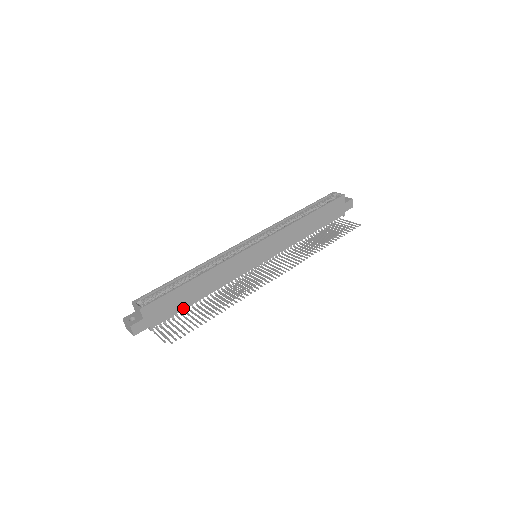
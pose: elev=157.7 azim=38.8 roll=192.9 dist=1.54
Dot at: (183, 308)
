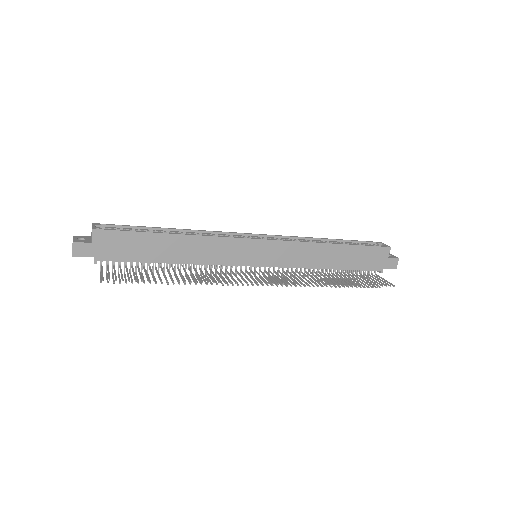
Dot at: (143, 260)
